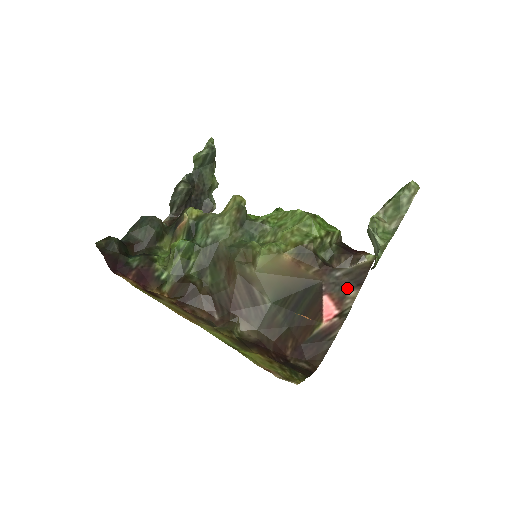
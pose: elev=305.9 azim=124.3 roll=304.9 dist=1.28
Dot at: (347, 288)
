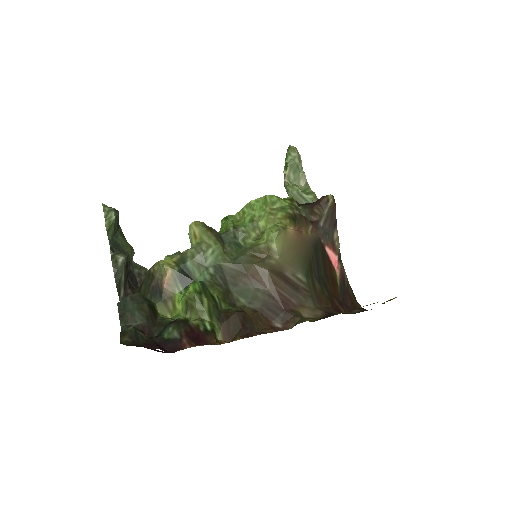
Dot at: (331, 233)
